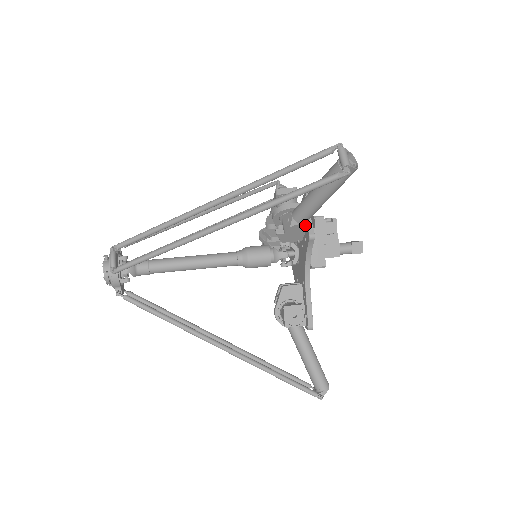
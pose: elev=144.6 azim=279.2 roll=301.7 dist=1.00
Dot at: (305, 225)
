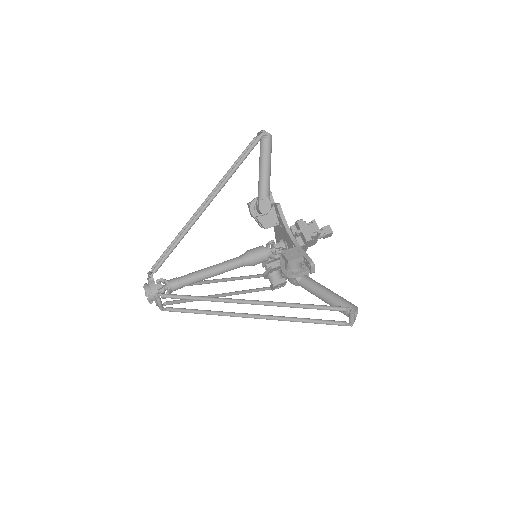
Dot at: occluded
